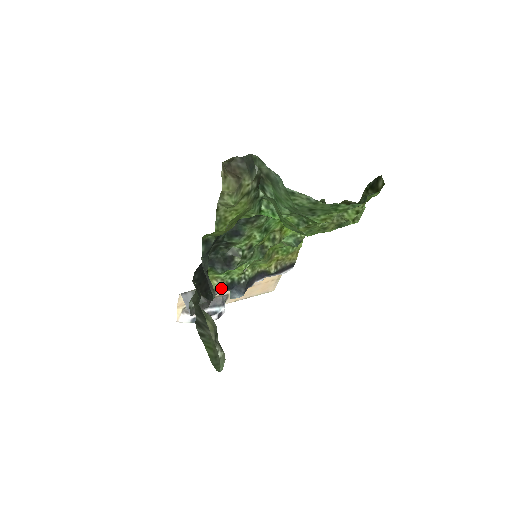
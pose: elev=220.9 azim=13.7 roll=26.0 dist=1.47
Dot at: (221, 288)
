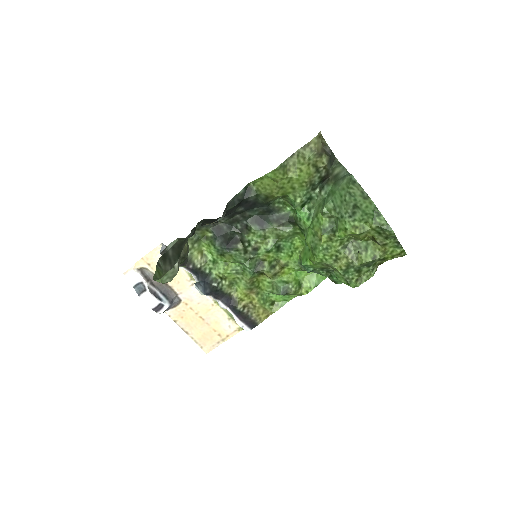
Dot at: (197, 268)
